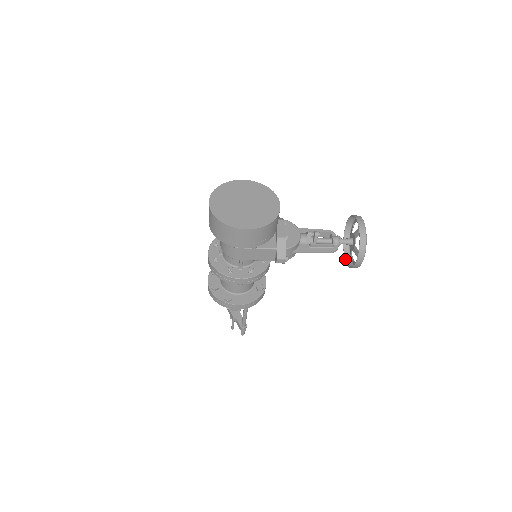
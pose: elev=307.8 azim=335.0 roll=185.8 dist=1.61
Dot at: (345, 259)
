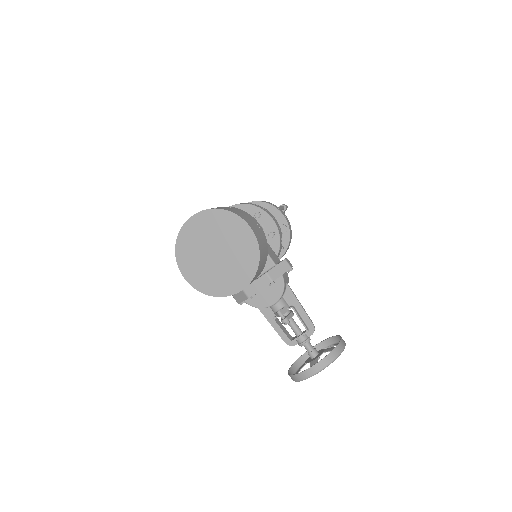
Dot at: (317, 345)
